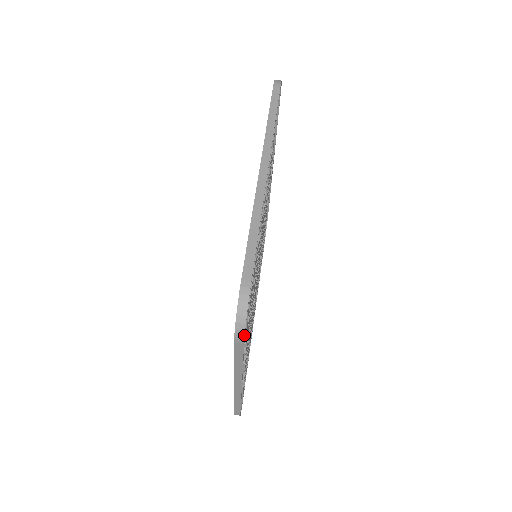
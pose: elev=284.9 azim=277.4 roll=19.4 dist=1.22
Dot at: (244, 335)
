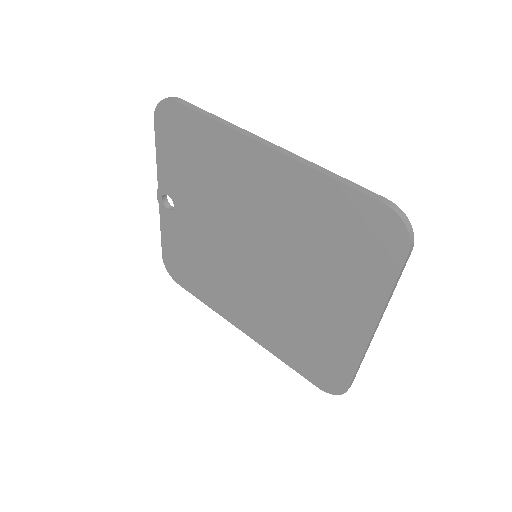
Dot at: occluded
